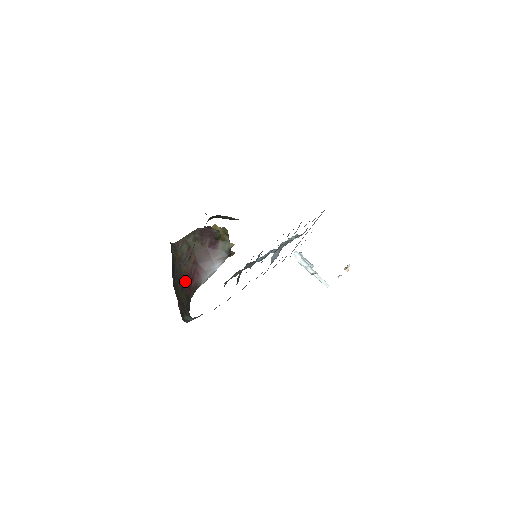
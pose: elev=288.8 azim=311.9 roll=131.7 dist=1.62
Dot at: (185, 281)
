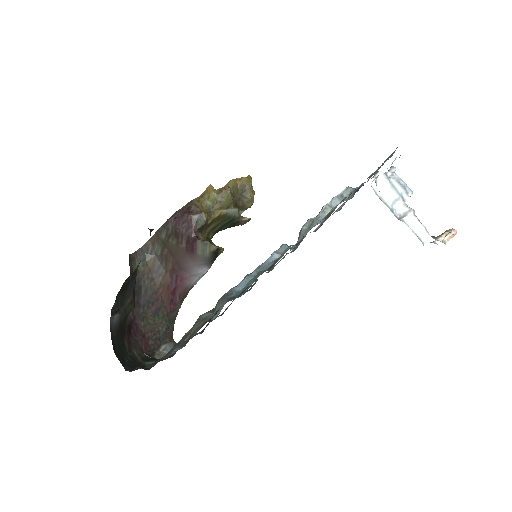
Dot at: (163, 296)
